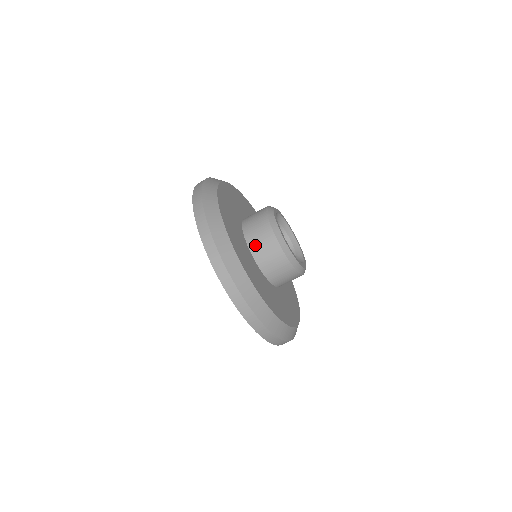
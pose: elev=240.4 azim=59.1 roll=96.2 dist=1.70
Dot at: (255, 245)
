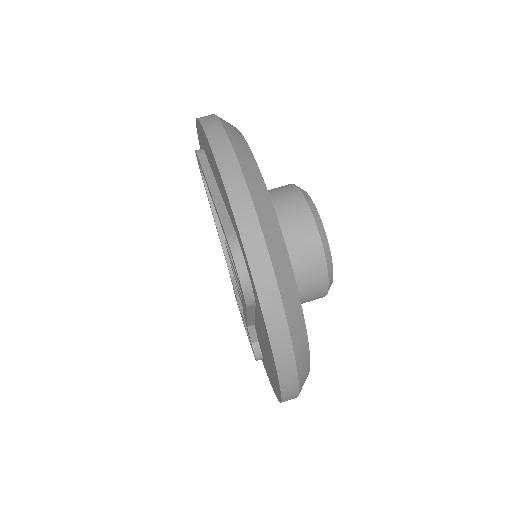
Dot at: occluded
